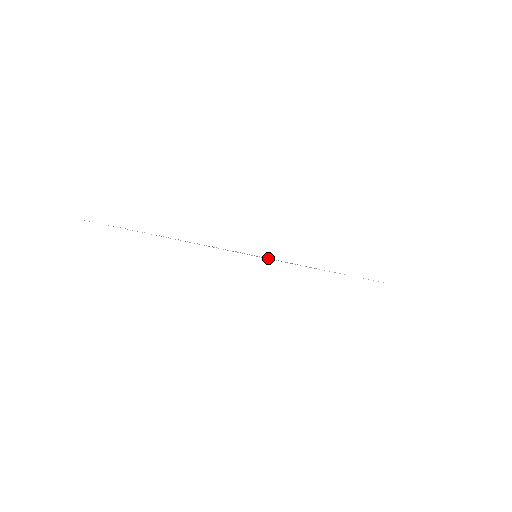
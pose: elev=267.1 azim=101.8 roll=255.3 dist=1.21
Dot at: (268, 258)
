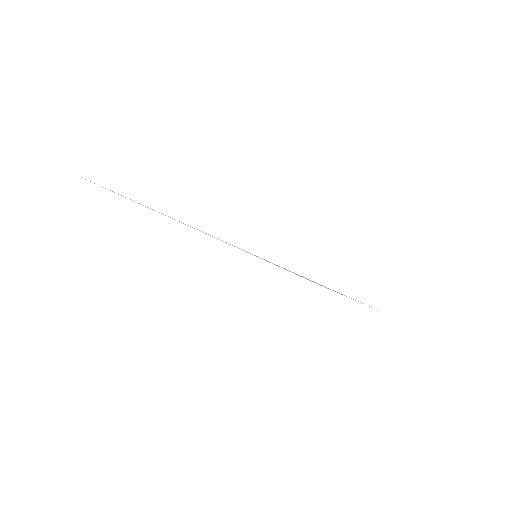
Dot at: (267, 261)
